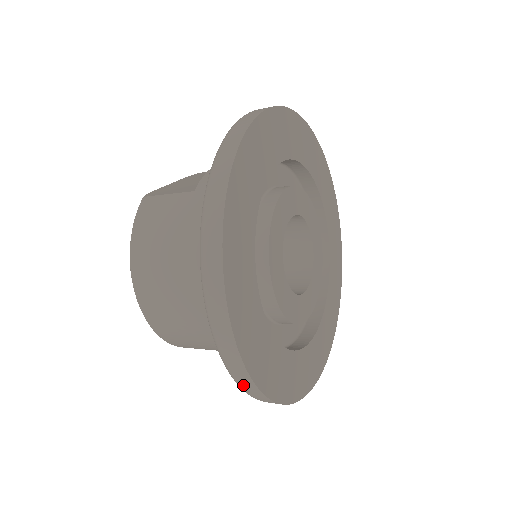
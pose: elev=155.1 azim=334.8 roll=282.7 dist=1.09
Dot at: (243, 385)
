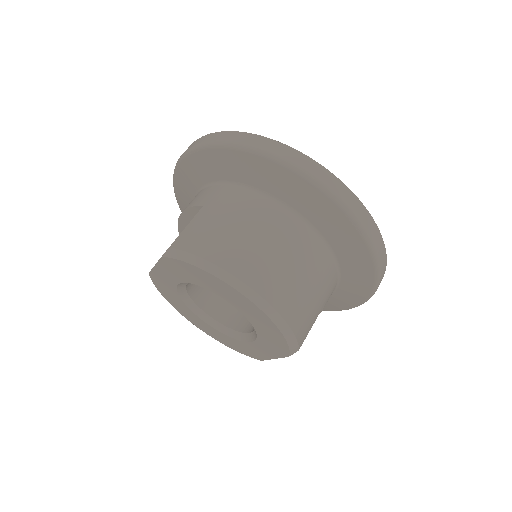
Dot at: (372, 235)
